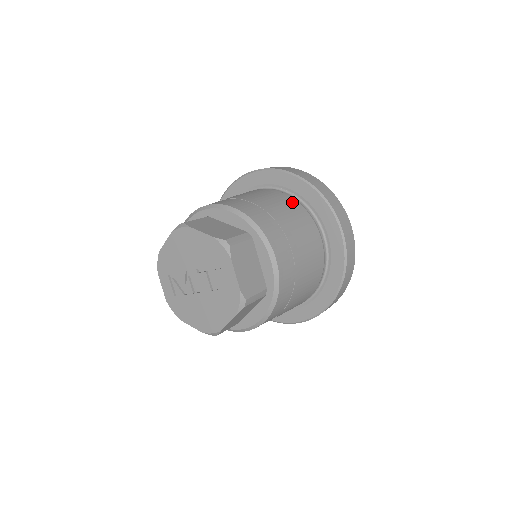
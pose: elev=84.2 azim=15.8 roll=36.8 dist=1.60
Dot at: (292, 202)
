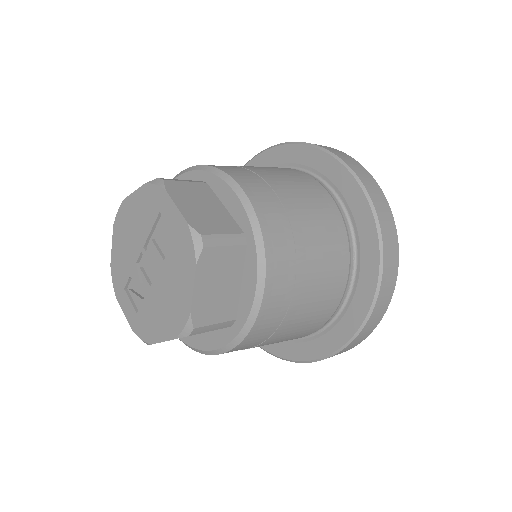
Dot at: occluded
